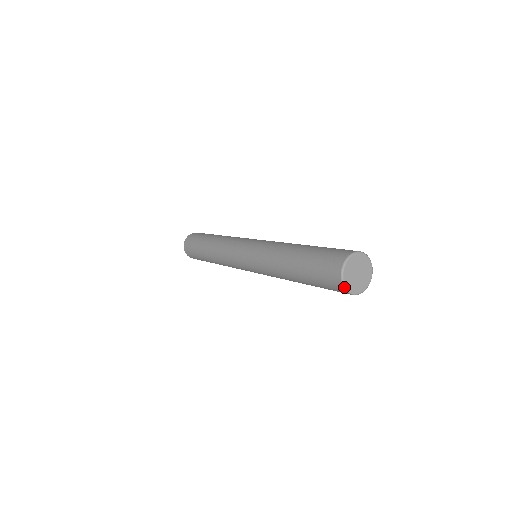
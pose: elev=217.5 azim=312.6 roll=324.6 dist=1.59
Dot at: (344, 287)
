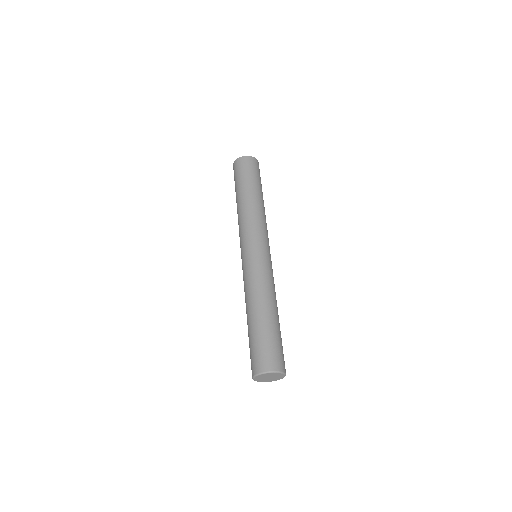
Dot at: (260, 381)
